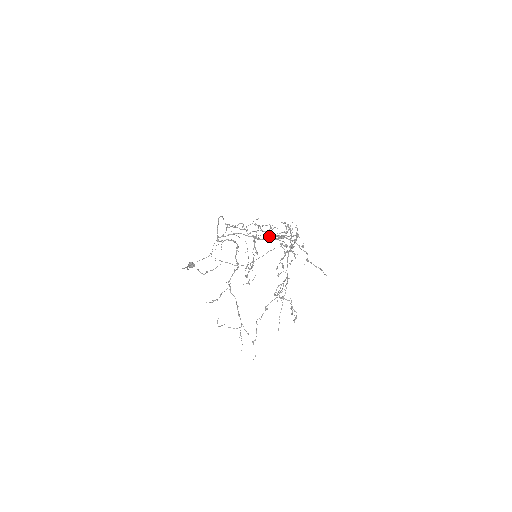
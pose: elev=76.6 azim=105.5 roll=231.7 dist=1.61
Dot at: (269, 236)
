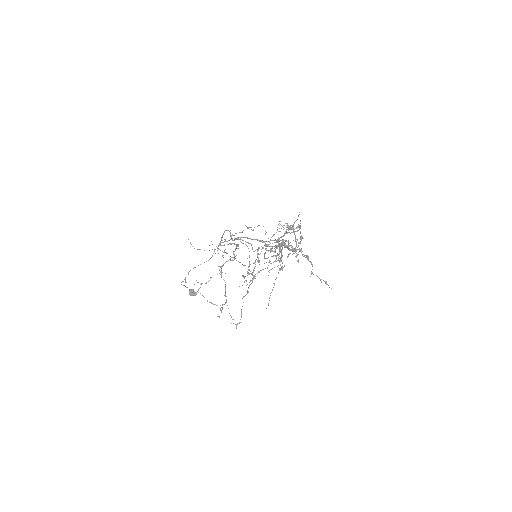
Dot at: occluded
